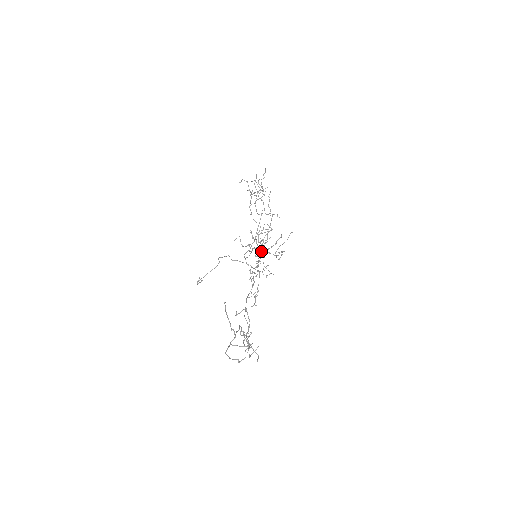
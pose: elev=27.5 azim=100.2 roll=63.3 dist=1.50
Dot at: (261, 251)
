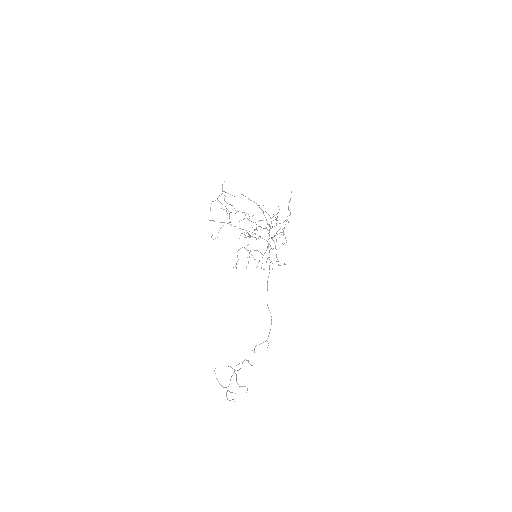
Dot at: occluded
